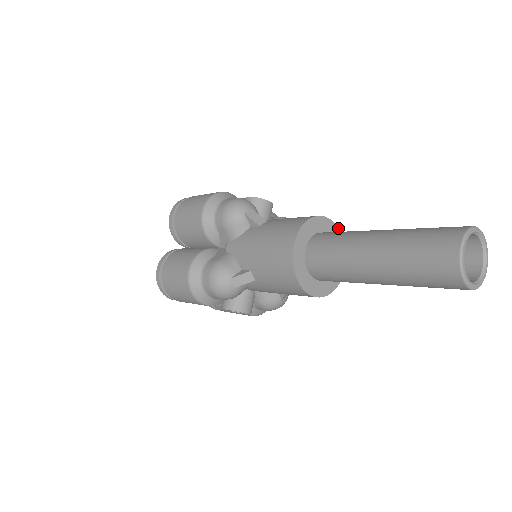
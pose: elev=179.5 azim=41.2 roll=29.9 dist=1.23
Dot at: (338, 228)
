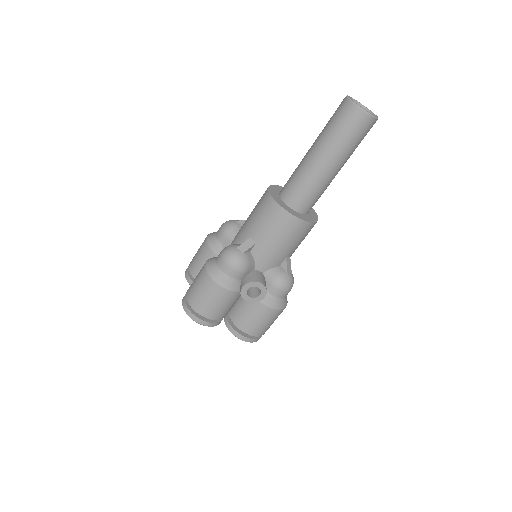
Dot at: occluded
